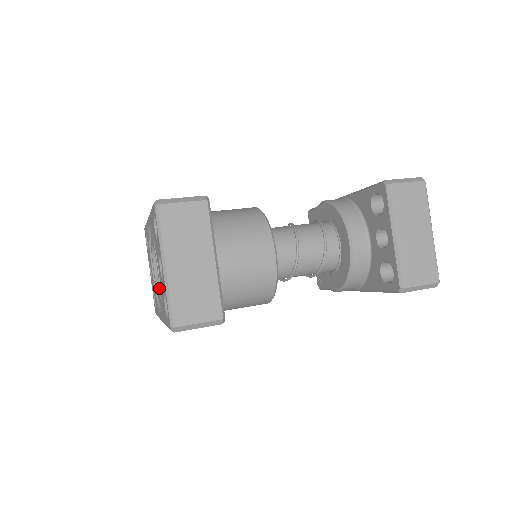
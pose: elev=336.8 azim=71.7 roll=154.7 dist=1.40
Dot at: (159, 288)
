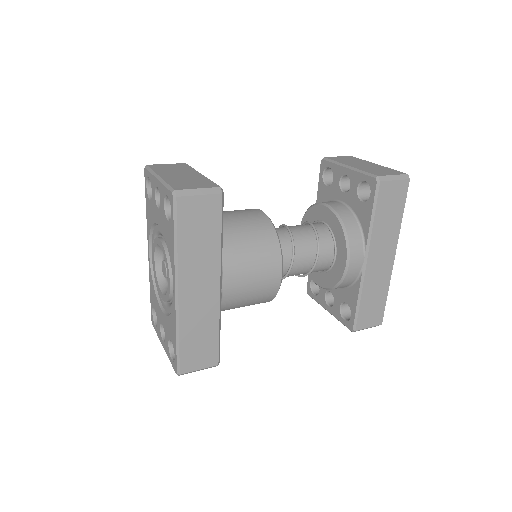
Dot at: (165, 258)
